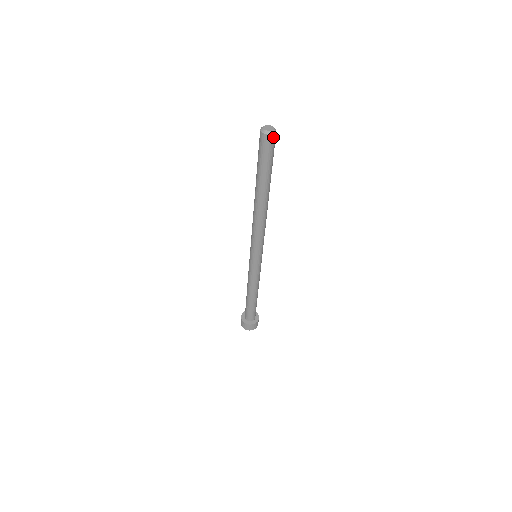
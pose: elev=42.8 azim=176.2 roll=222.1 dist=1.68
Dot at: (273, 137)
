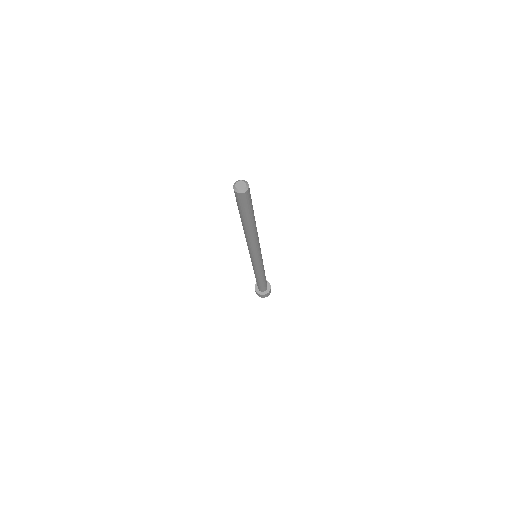
Dot at: (249, 188)
